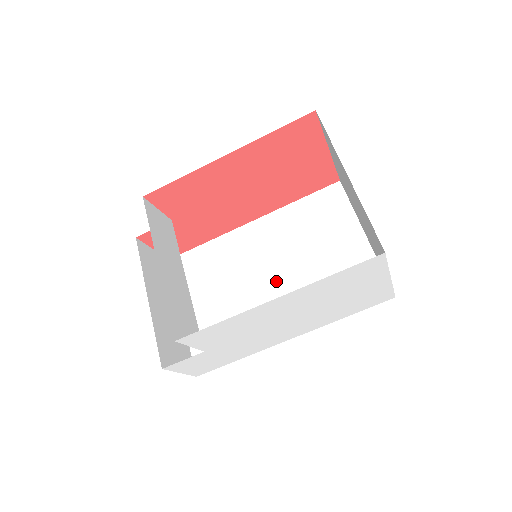
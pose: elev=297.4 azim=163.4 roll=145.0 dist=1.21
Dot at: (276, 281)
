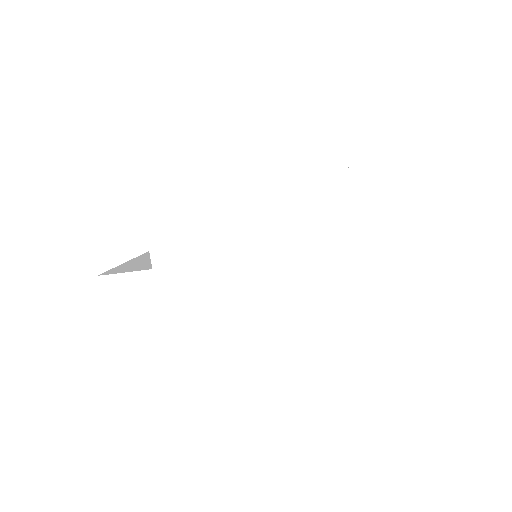
Dot at: occluded
